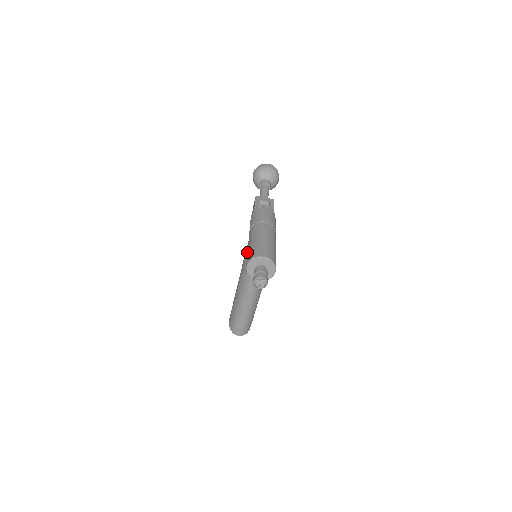
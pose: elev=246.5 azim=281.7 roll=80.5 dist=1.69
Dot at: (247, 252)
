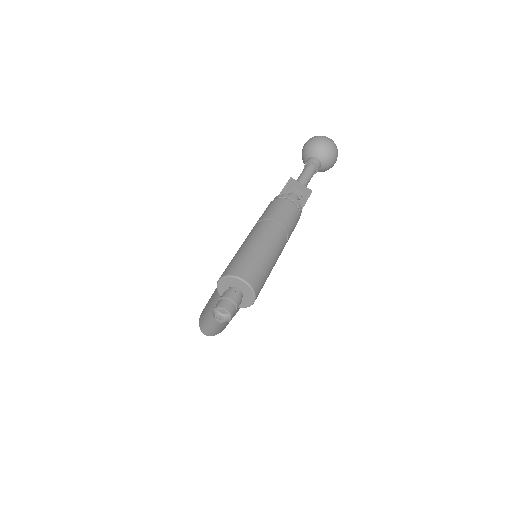
Dot at: occluded
